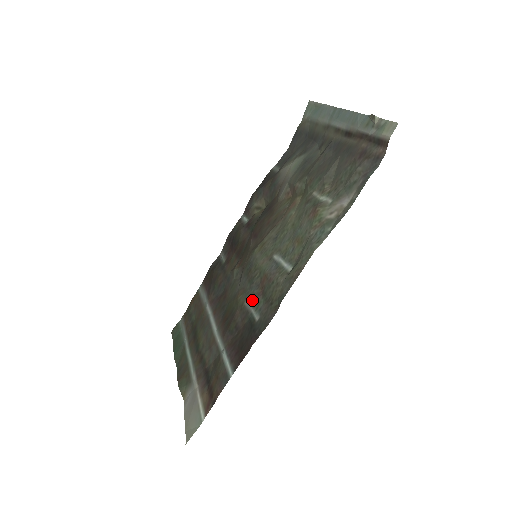
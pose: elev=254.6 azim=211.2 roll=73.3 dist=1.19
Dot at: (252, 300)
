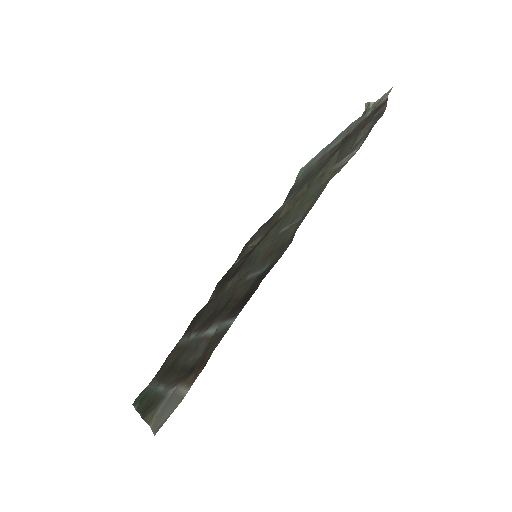
Dot at: (256, 268)
